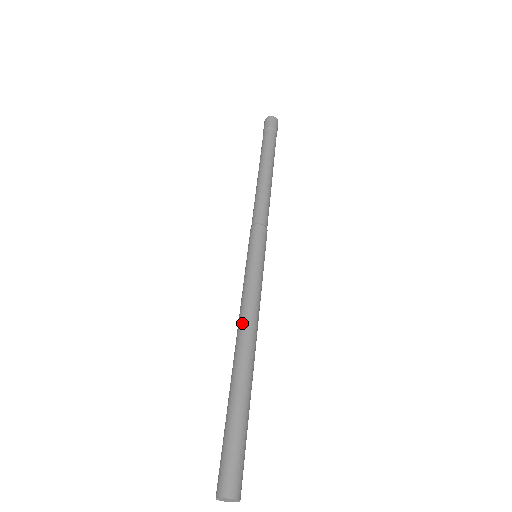
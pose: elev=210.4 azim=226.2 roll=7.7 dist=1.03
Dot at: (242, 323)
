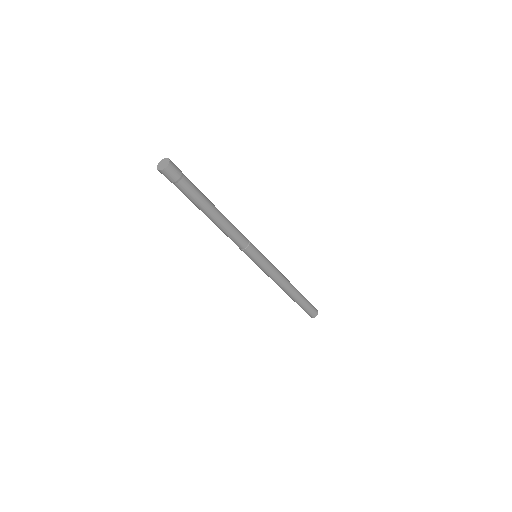
Dot at: (278, 285)
